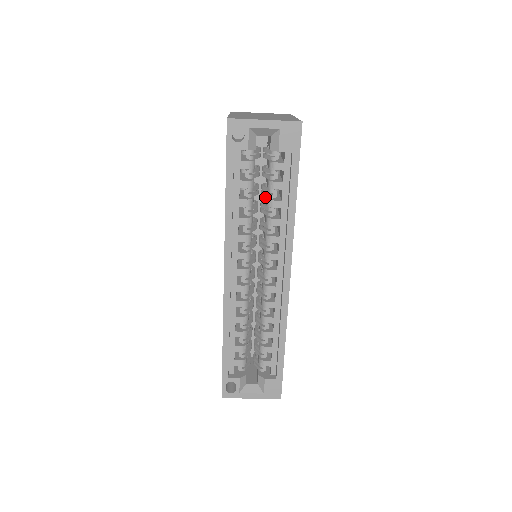
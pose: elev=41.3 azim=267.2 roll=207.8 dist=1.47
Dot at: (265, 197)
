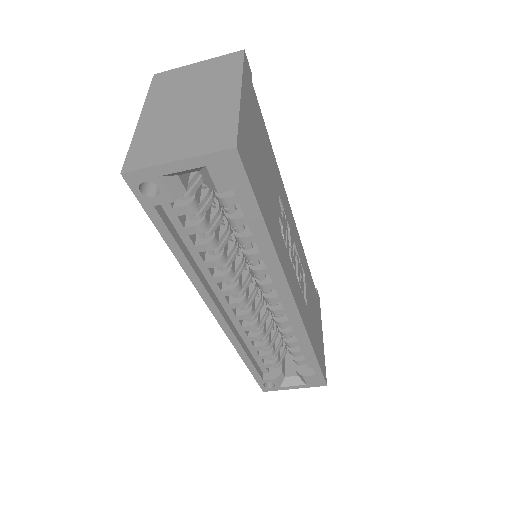
Dot at: occluded
